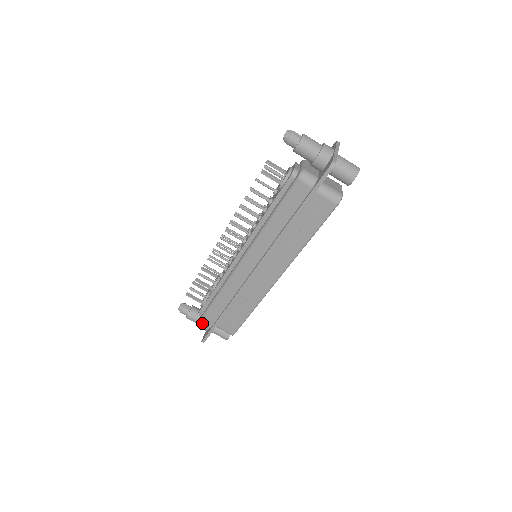
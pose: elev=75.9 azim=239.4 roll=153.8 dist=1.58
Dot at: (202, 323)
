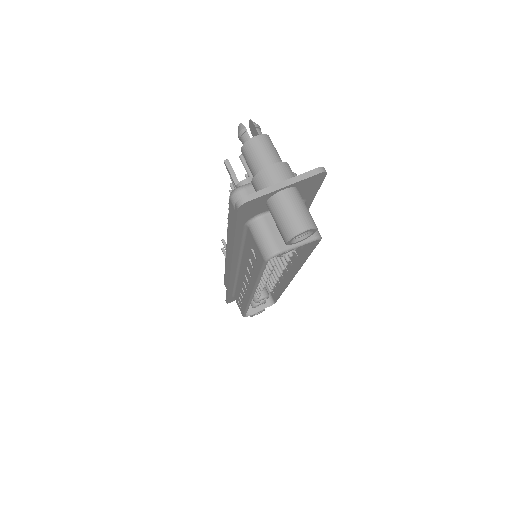
Dot at: occluded
